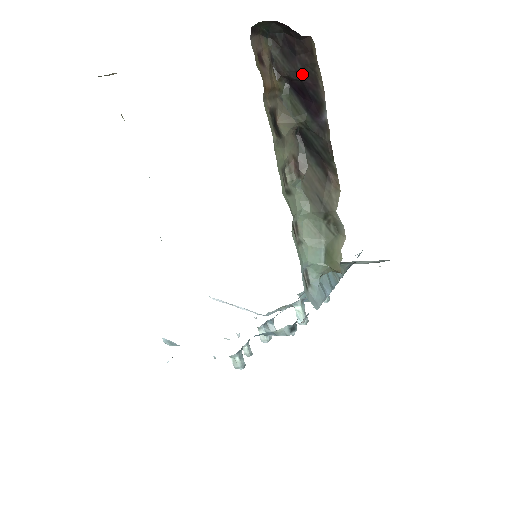
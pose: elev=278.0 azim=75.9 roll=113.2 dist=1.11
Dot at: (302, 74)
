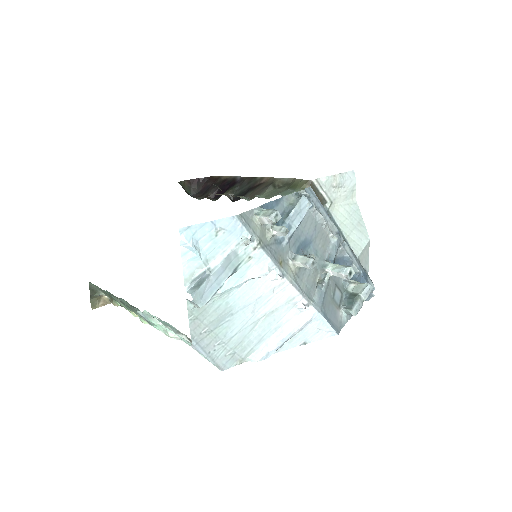
Dot at: occluded
